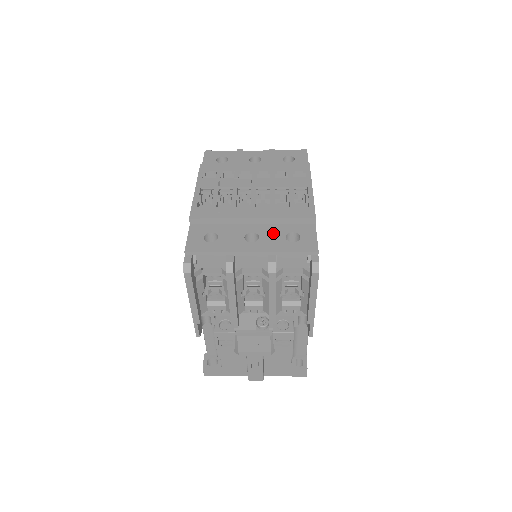
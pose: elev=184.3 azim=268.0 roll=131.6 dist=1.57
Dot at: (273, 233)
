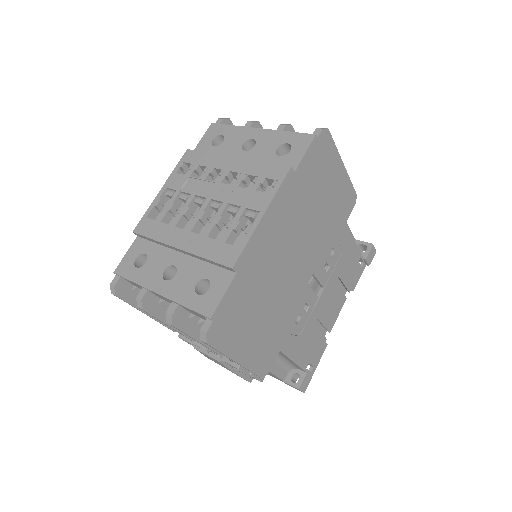
Dot at: (190, 274)
